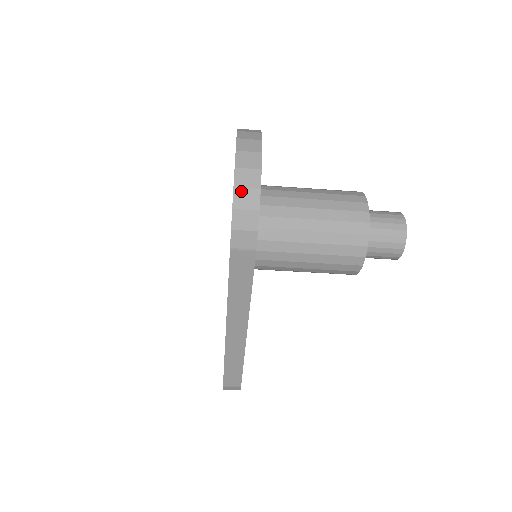
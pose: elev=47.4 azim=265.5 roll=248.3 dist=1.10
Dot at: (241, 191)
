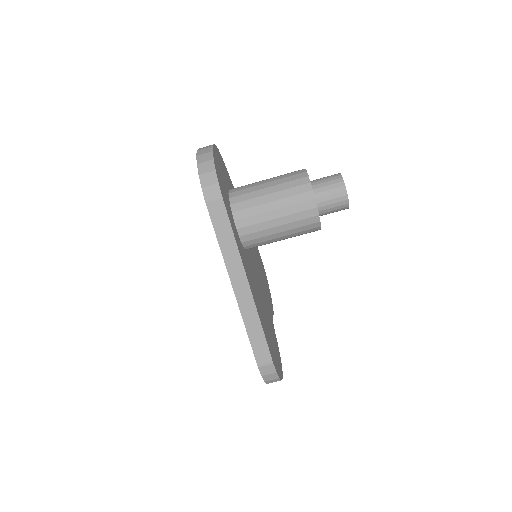
Dot at: (202, 164)
